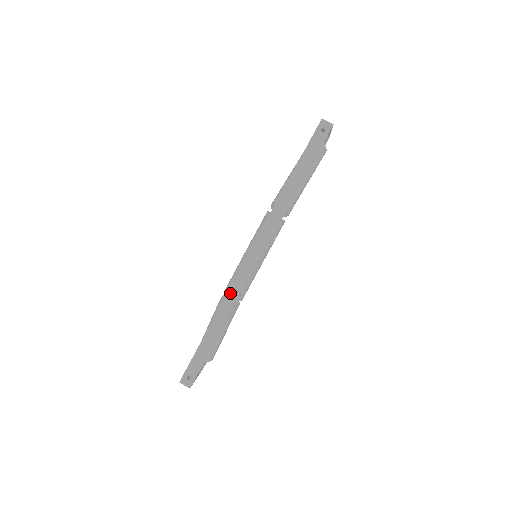
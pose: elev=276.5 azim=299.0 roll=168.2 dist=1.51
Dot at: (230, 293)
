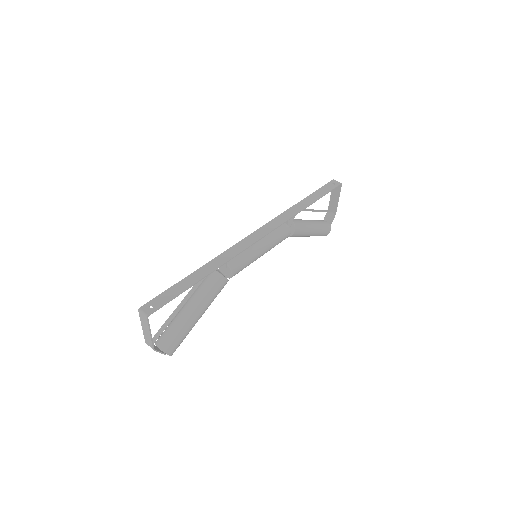
Dot at: (227, 252)
